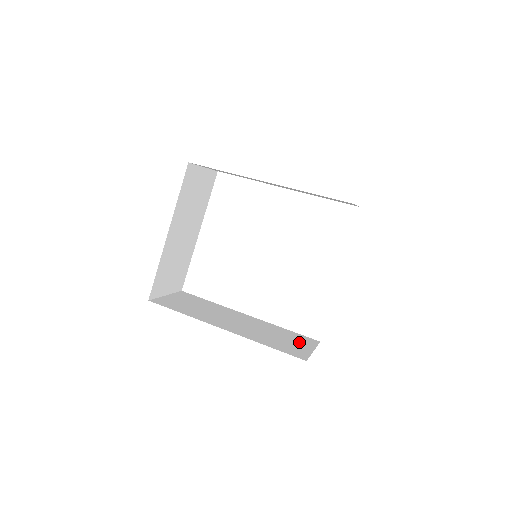
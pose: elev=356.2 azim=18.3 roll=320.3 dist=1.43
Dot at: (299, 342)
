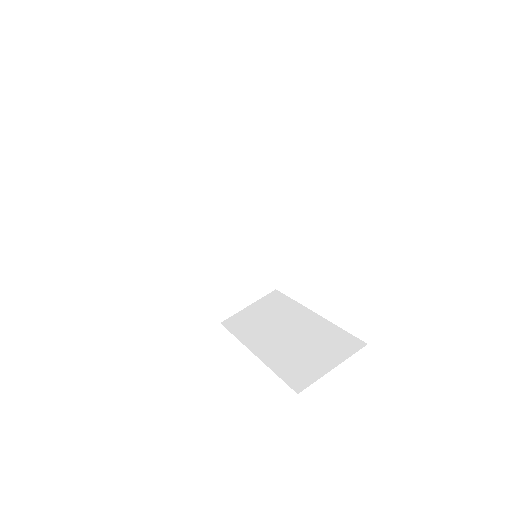
Dot at: (250, 288)
